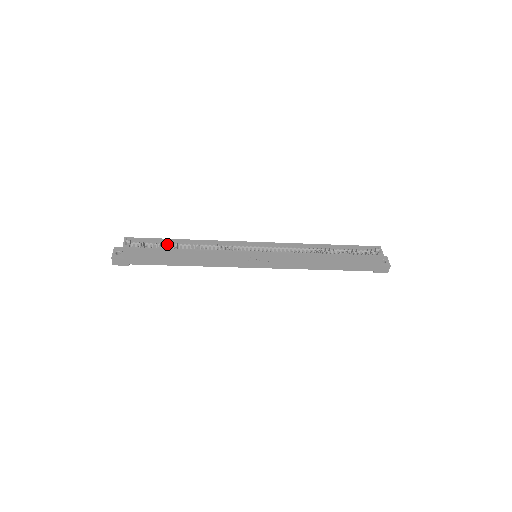
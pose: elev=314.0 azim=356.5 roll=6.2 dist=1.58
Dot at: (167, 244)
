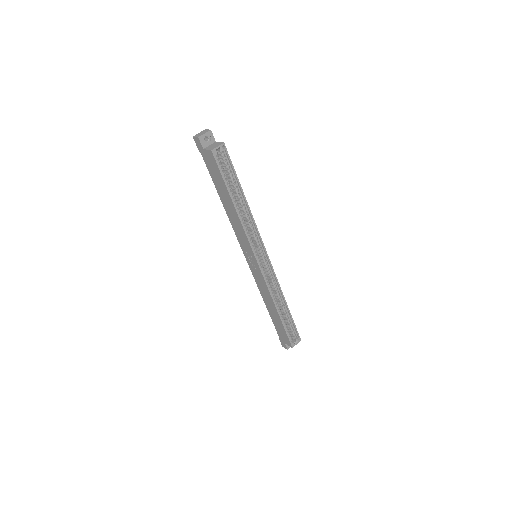
Dot at: (234, 185)
